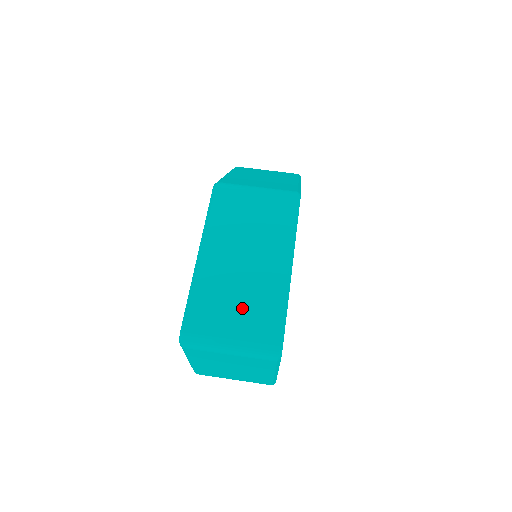
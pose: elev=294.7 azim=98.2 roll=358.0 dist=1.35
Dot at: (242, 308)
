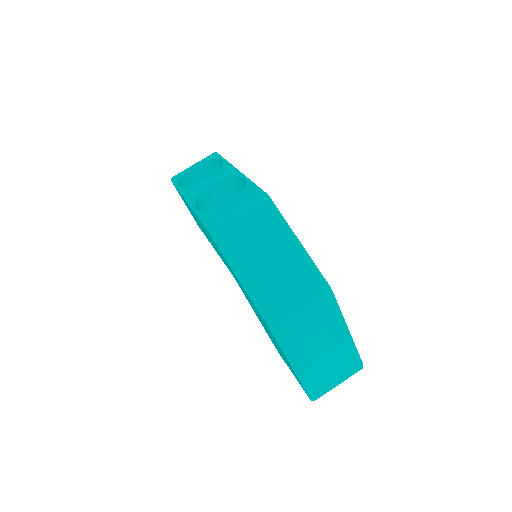
Dot at: (336, 370)
